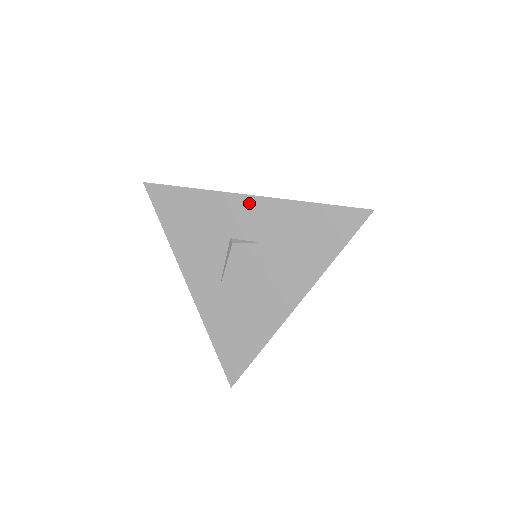
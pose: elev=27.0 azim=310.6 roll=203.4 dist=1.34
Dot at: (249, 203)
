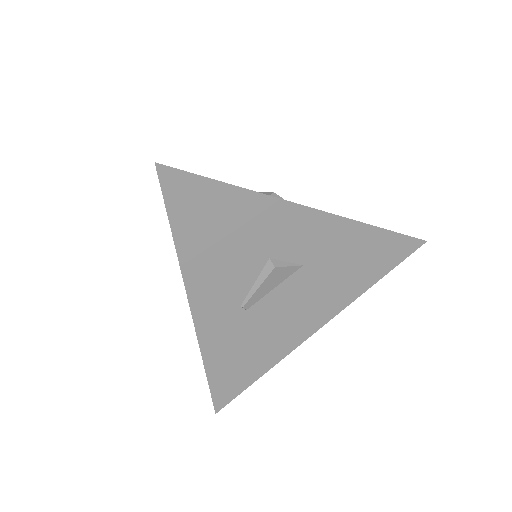
Dot at: (308, 218)
